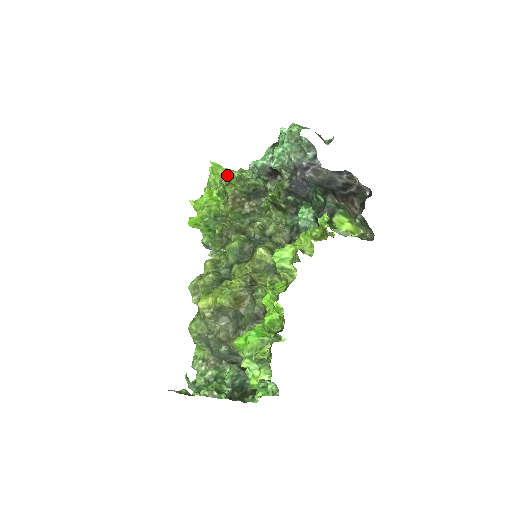
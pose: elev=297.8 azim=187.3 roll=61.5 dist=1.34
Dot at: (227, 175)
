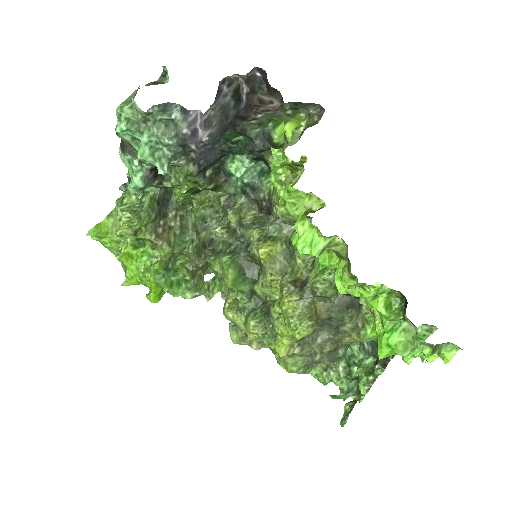
Dot at: (123, 228)
